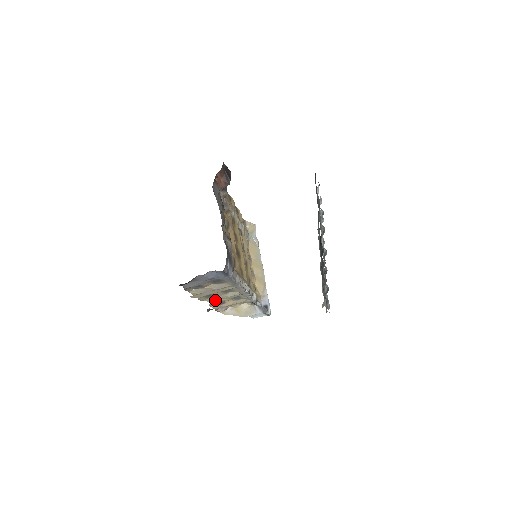
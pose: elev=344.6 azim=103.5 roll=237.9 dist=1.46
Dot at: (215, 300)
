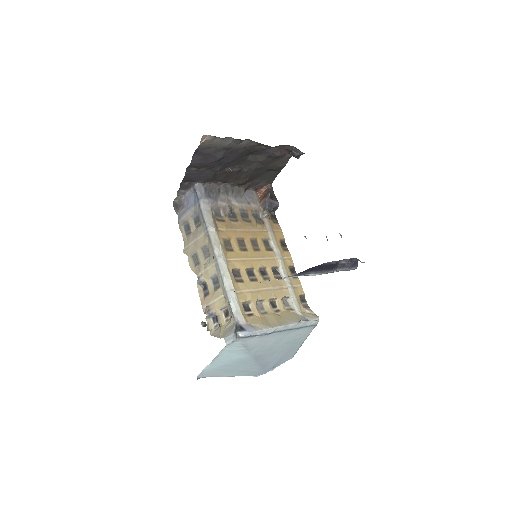
Dot at: (199, 272)
